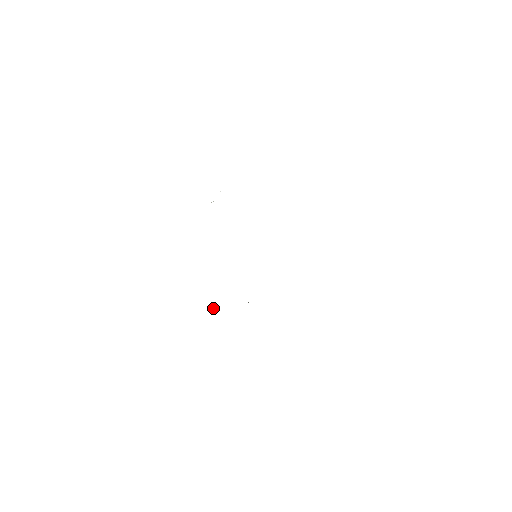
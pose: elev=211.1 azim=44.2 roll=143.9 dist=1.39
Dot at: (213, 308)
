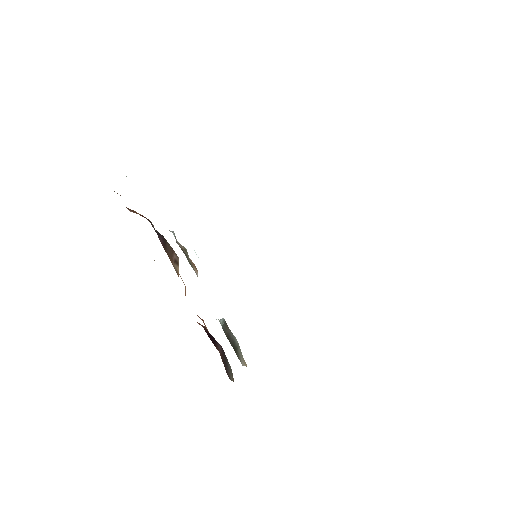
Dot at: occluded
